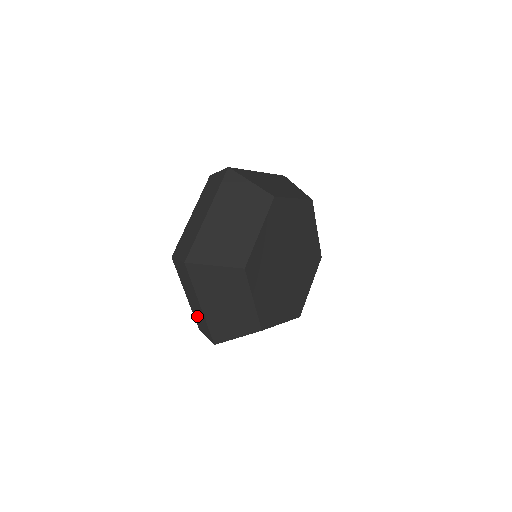
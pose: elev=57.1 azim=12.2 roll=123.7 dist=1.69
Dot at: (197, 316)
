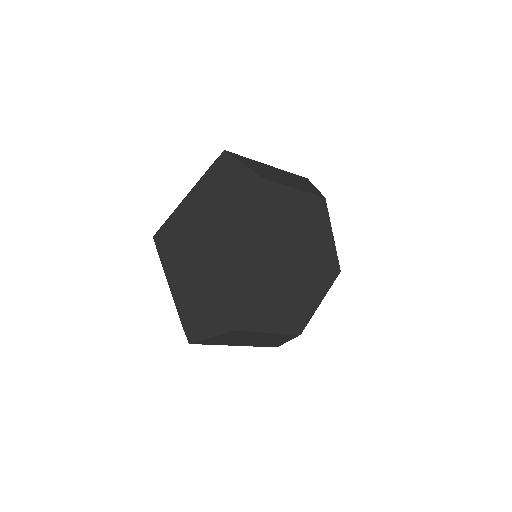
Dot at: occluded
